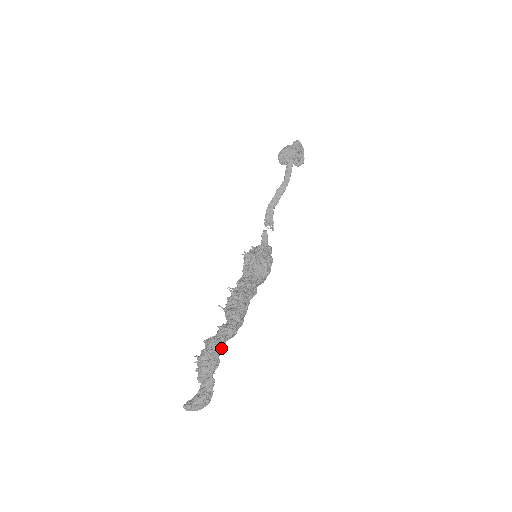
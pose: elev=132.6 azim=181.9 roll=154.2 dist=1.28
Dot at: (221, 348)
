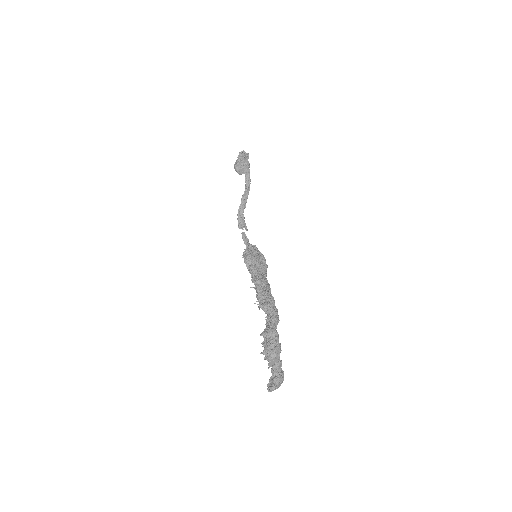
Dot at: (278, 335)
